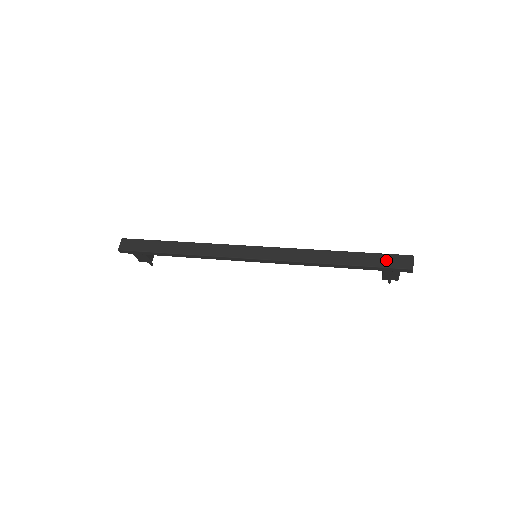
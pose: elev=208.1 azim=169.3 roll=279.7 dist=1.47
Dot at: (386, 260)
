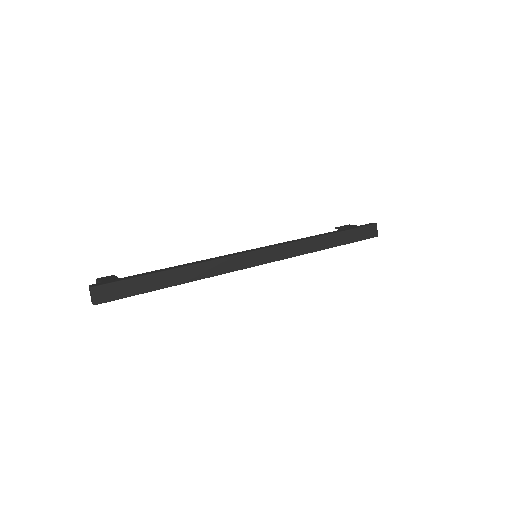
Dot at: (361, 234)
